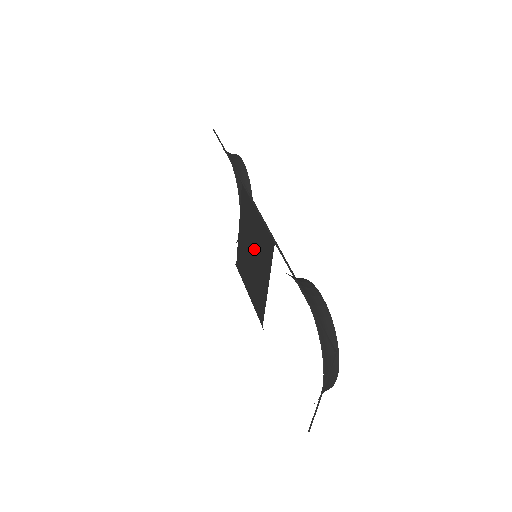
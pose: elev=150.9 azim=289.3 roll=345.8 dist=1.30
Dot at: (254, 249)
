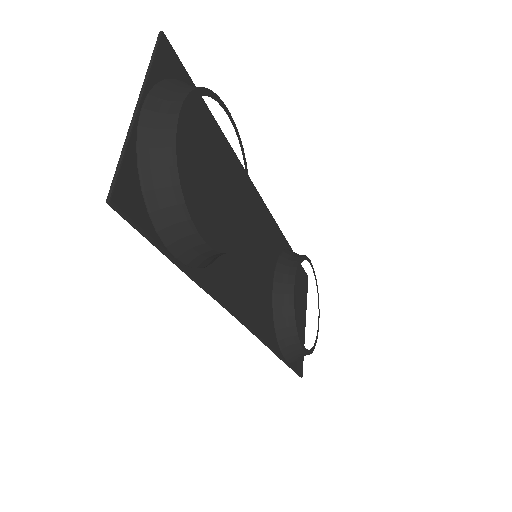
Dot at: (252, 240)
